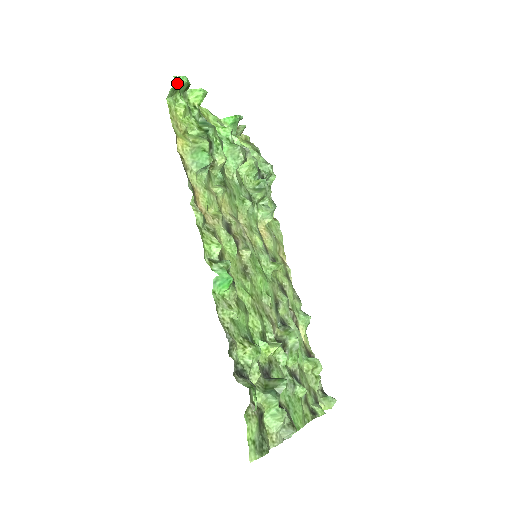
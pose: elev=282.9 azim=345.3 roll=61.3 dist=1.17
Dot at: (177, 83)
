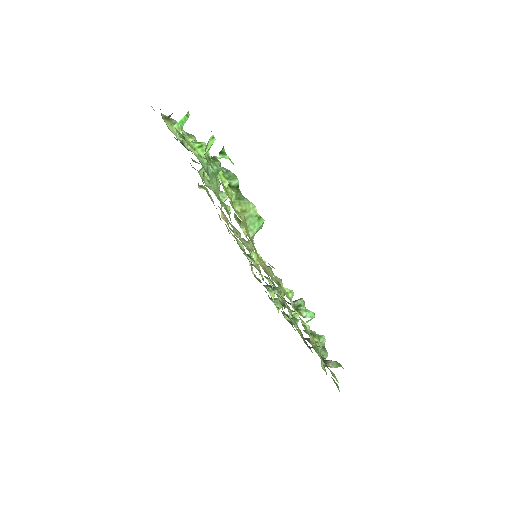
Dot at: occluded
